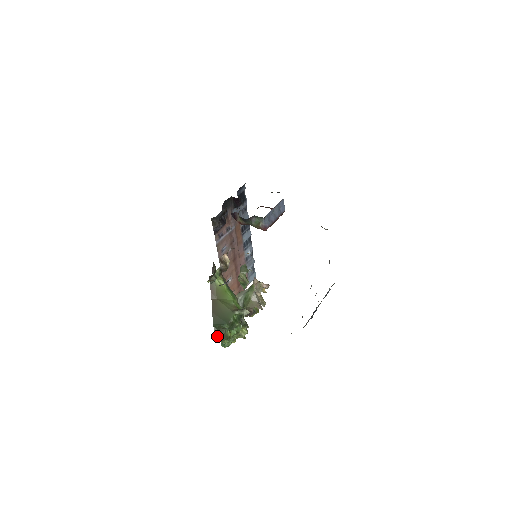
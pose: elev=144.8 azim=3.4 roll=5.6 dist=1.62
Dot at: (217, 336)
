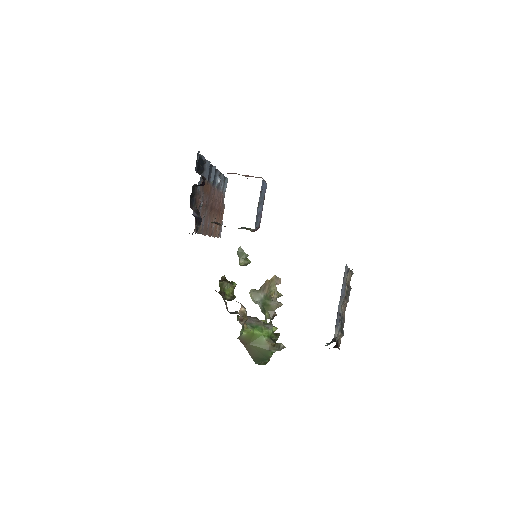
Dot at: (260, 364)
